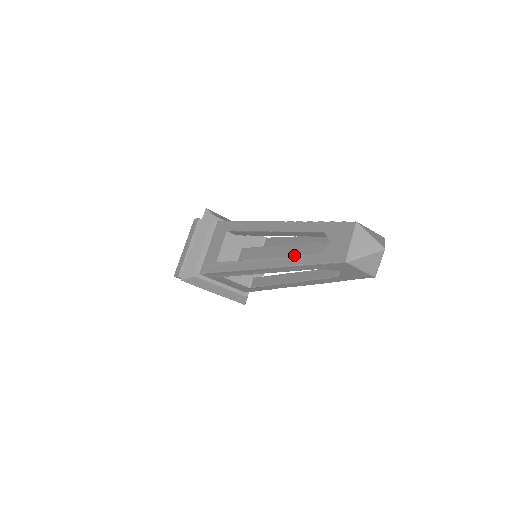
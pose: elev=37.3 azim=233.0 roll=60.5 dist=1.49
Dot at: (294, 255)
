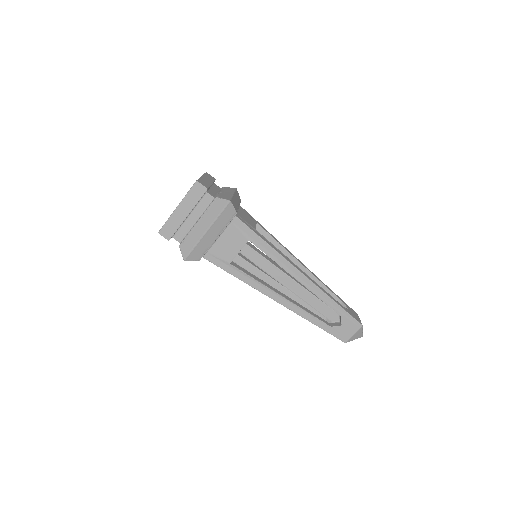
Dot at: (303, 298)
